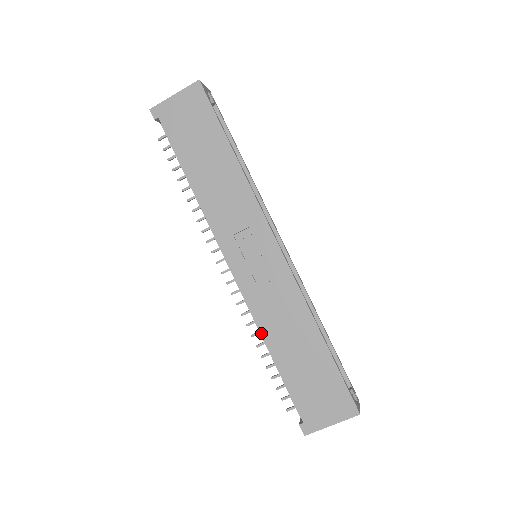
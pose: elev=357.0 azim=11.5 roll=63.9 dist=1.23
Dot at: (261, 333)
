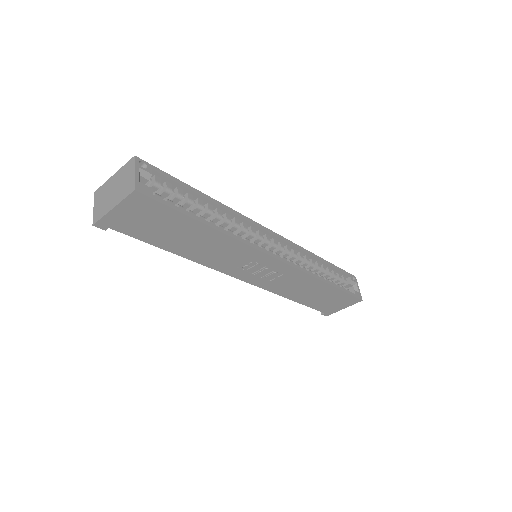
Dot at: occluded
